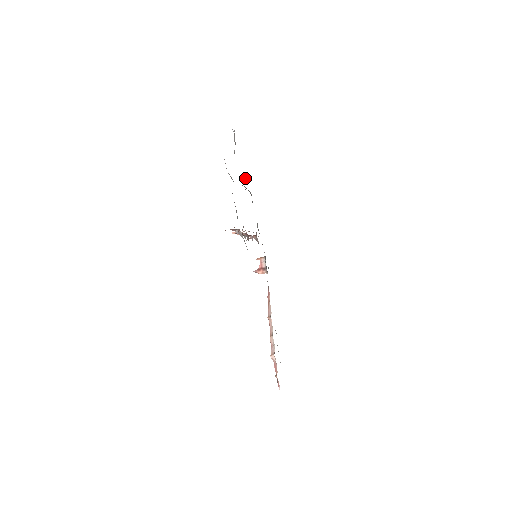
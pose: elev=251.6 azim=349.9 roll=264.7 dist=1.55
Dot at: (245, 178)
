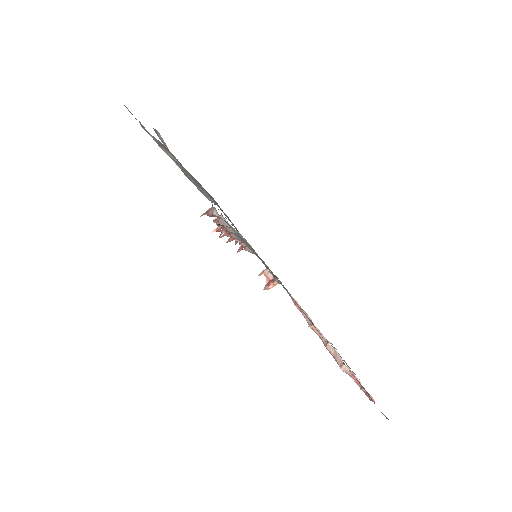
Dot at: occluded
